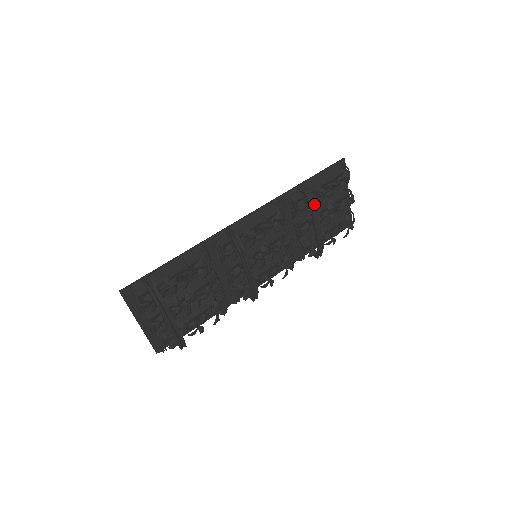
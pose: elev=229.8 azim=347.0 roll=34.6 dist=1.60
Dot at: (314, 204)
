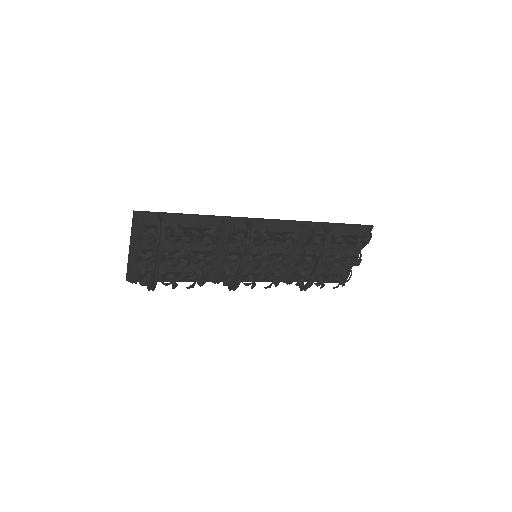
Dot at: (328, 245)
